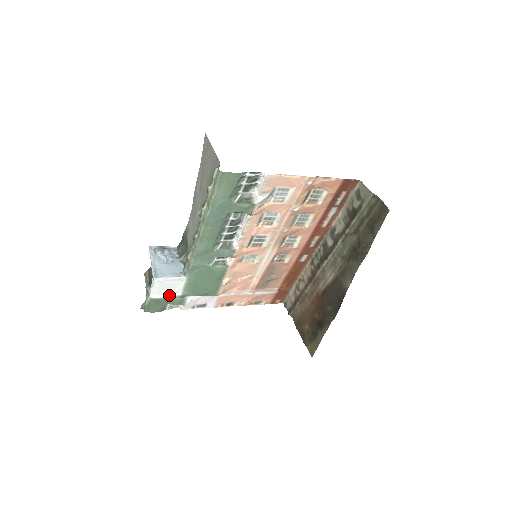
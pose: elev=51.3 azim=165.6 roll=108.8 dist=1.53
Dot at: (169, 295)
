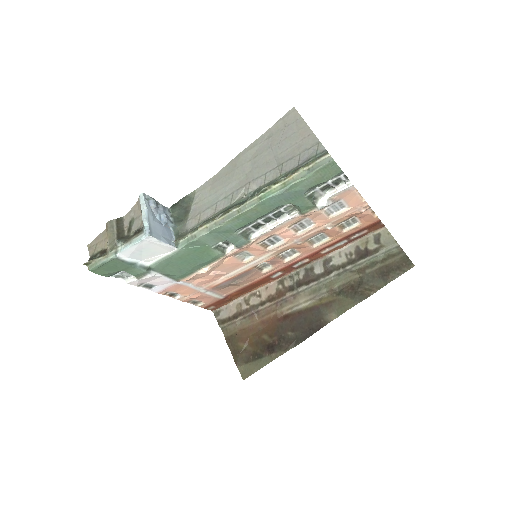
Dot at: (136, 261)
